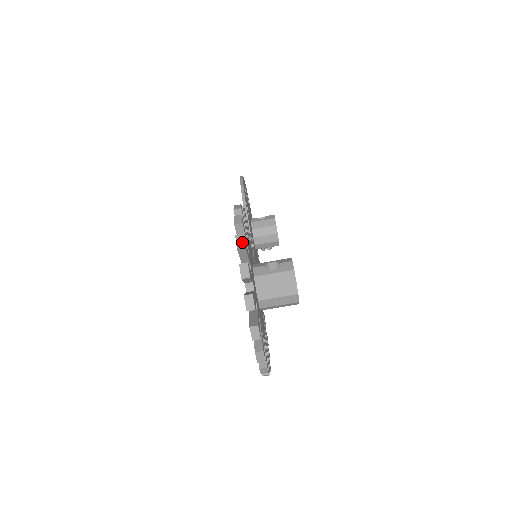
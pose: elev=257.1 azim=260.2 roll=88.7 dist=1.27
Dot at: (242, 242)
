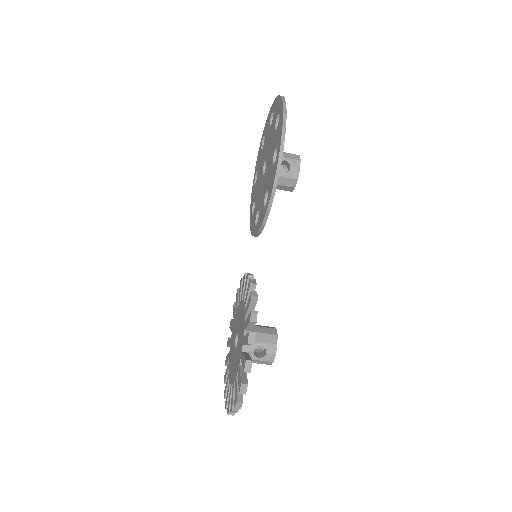
Dot at: (240, 406)
